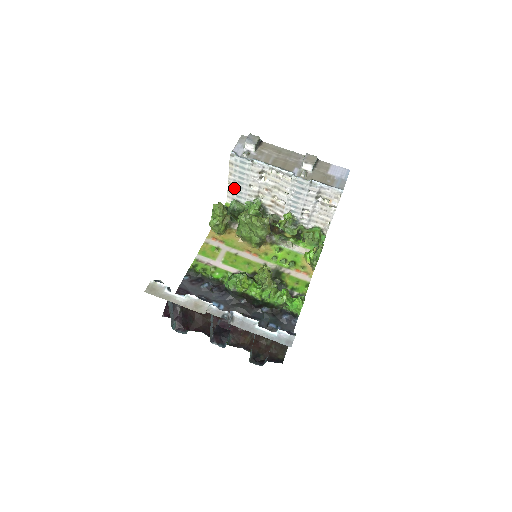
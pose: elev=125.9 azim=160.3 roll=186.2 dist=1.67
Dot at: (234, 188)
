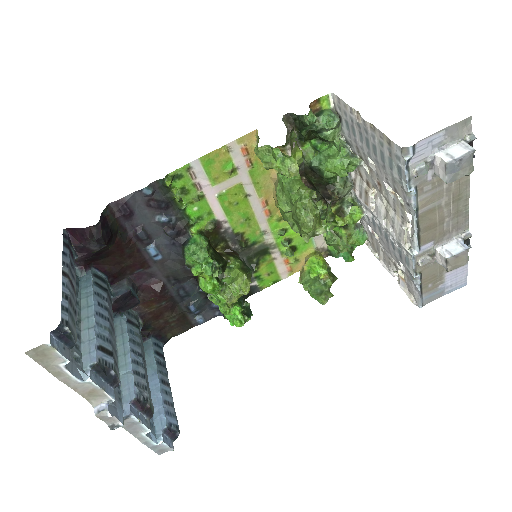
Dot at: (355, 122)
